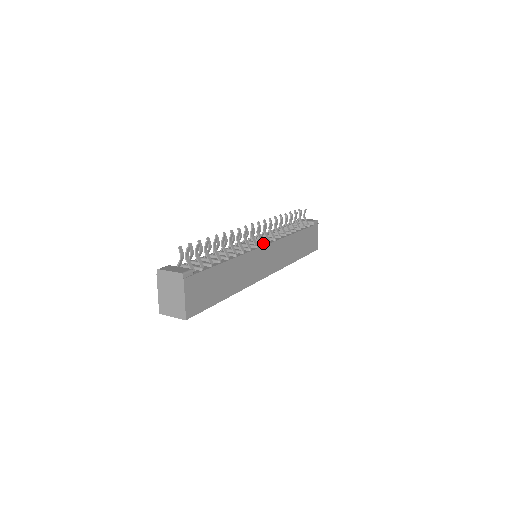
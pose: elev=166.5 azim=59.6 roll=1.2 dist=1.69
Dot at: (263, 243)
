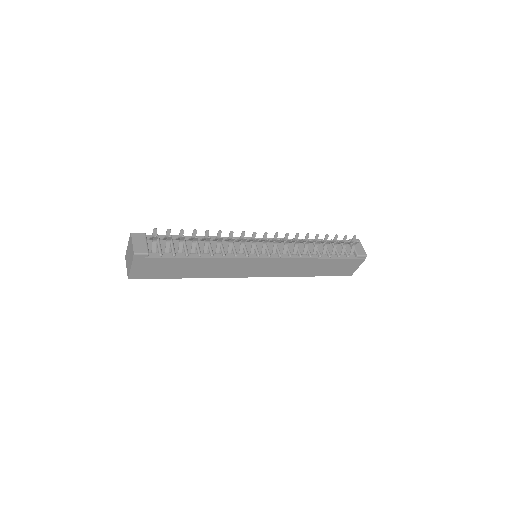
Dot at: (259, 255)
